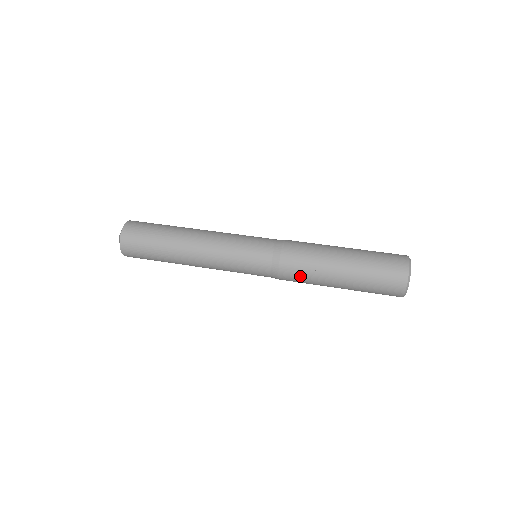
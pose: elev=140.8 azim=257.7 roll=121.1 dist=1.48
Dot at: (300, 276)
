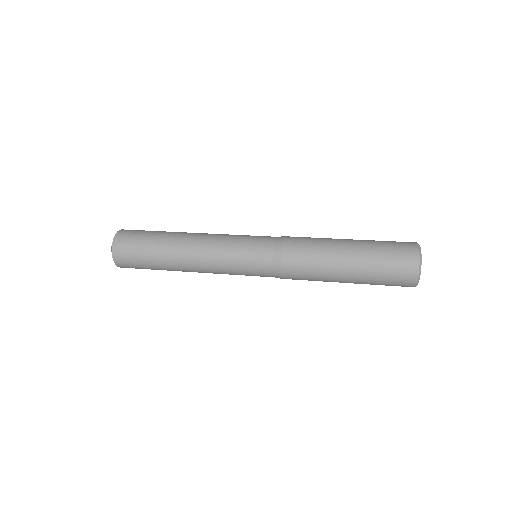
Dot at: (306, 245)
